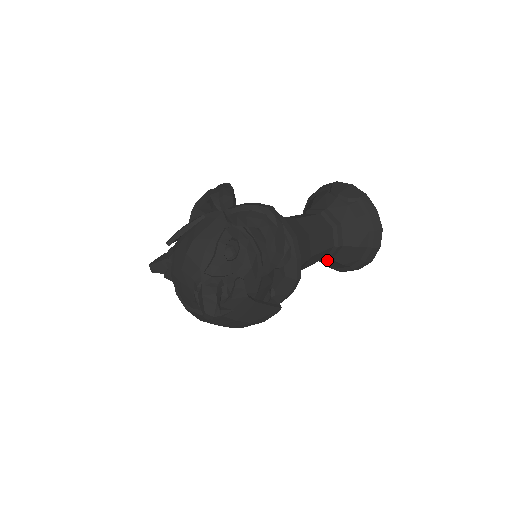
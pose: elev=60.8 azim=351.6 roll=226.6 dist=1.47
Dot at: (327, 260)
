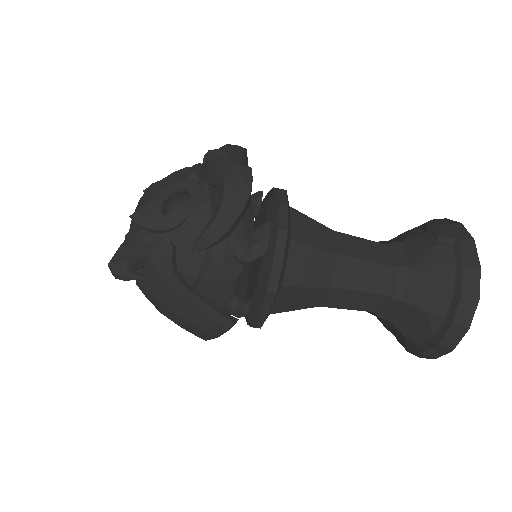
Dot at: (386, 322)
